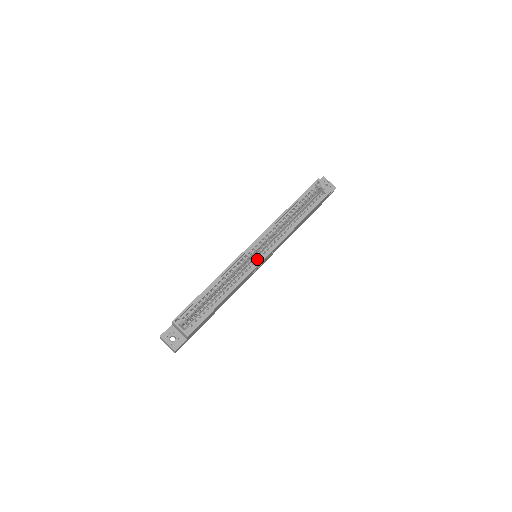
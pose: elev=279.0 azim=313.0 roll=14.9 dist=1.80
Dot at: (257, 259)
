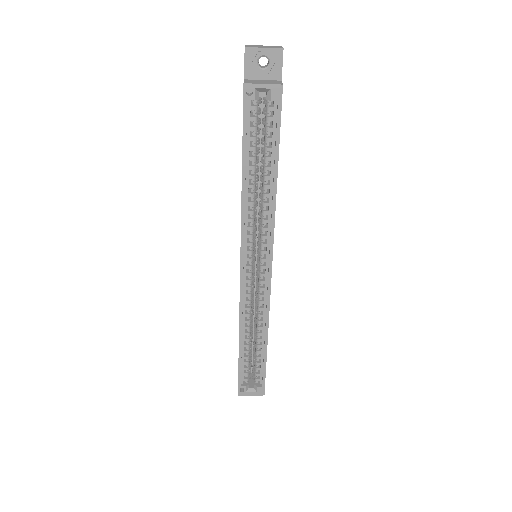
Dot at: (262, 274)
